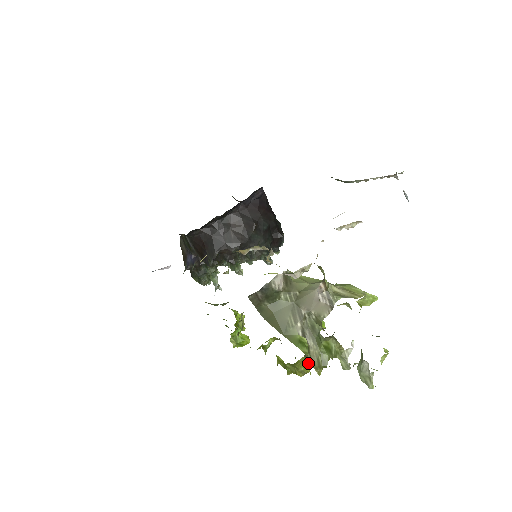
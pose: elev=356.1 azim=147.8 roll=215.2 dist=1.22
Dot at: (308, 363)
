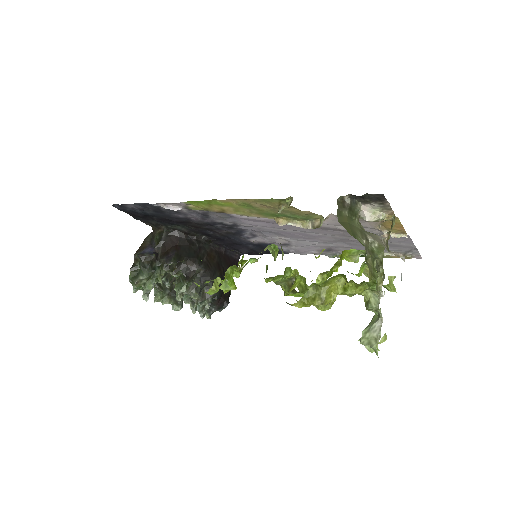
Dot at: (332, 294)
